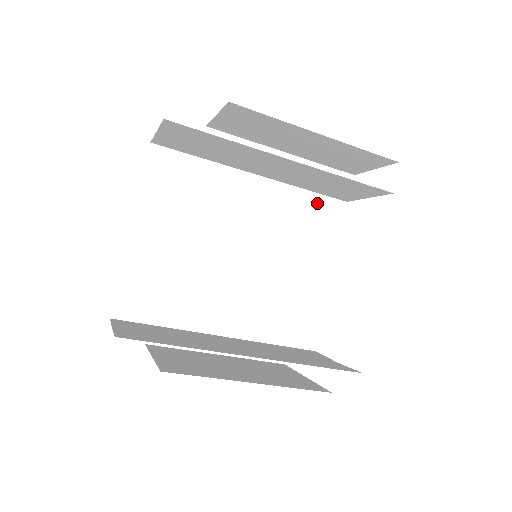
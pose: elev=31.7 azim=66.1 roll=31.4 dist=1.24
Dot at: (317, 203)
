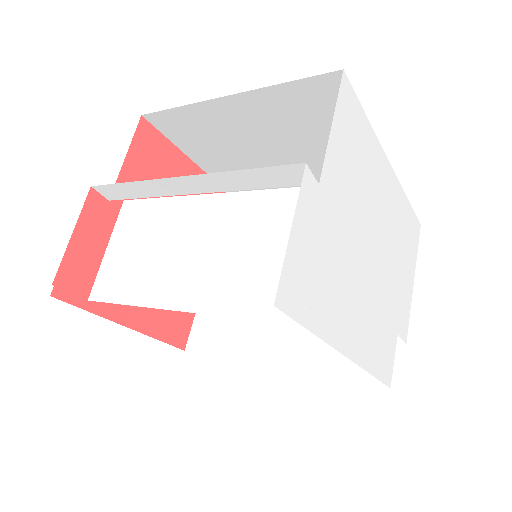
Dot at: occluded
